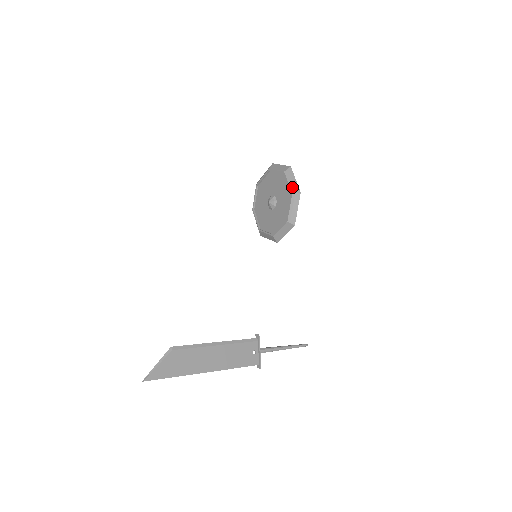
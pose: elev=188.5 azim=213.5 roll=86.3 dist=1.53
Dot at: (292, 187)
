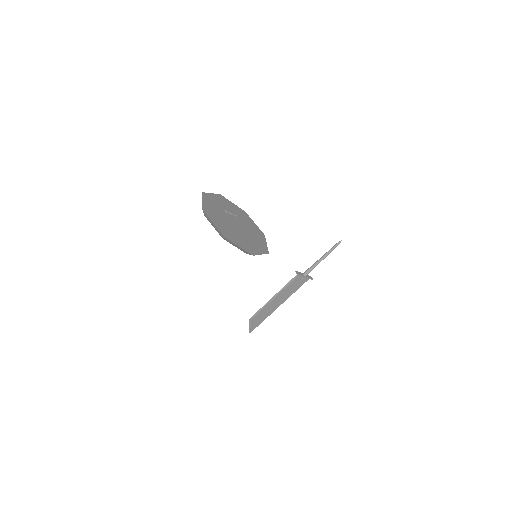
Dot at: occluded
